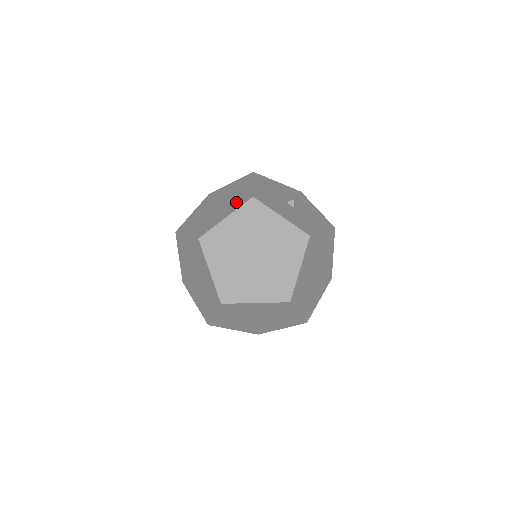
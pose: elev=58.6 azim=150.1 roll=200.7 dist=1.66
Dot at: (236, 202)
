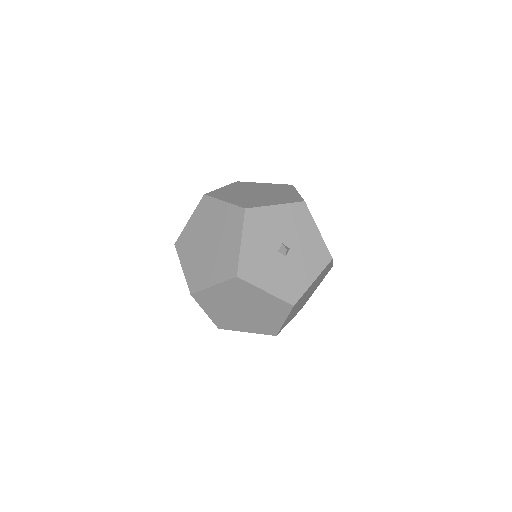
Dot at: (223, 265)
